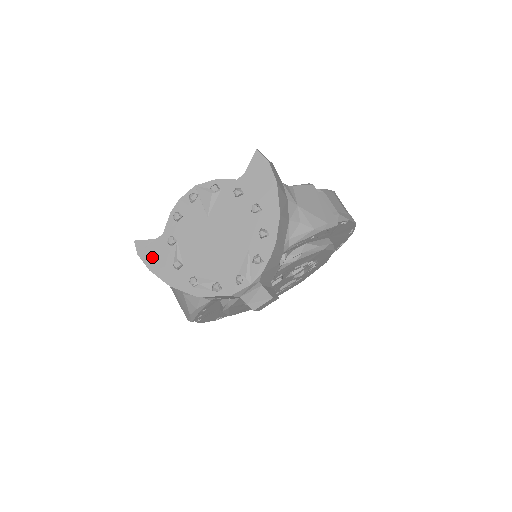
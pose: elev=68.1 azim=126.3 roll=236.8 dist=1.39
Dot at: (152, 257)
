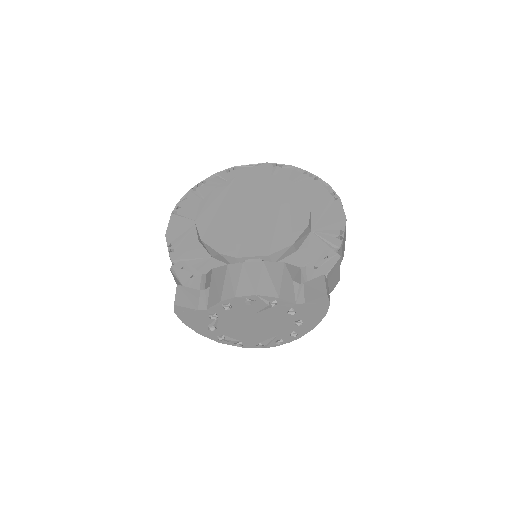
Dot at: (189, 318)
